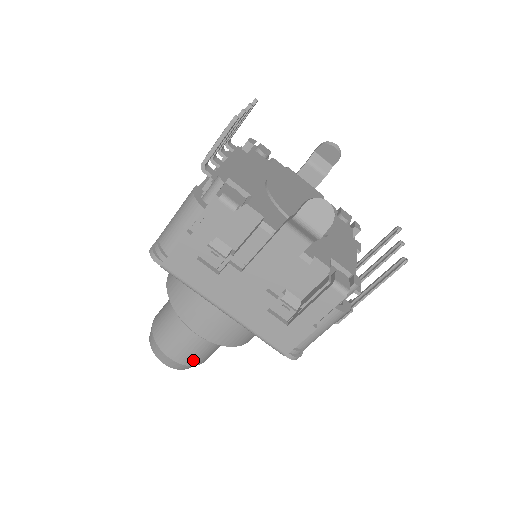
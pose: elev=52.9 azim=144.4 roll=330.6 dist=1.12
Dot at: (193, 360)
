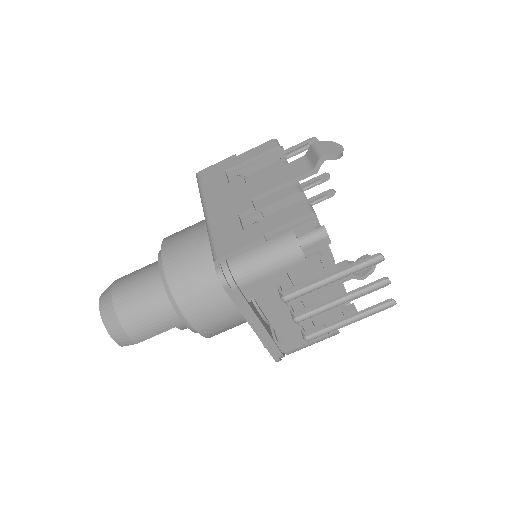
Dot at: (125, 305)
